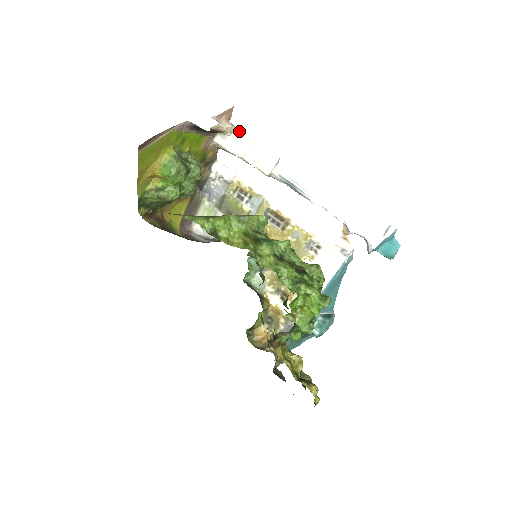
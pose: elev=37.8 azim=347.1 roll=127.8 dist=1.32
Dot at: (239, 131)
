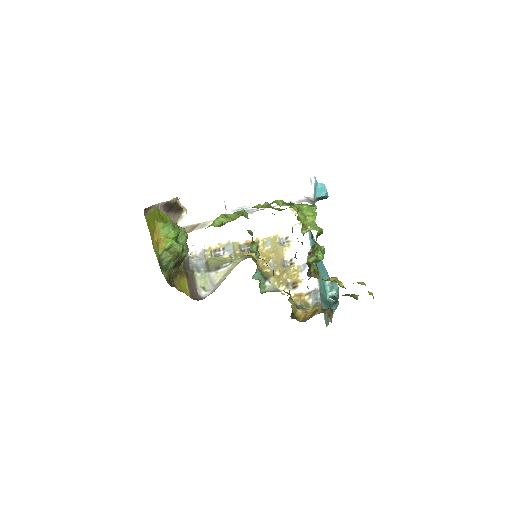
Dot at: (190, 210)
